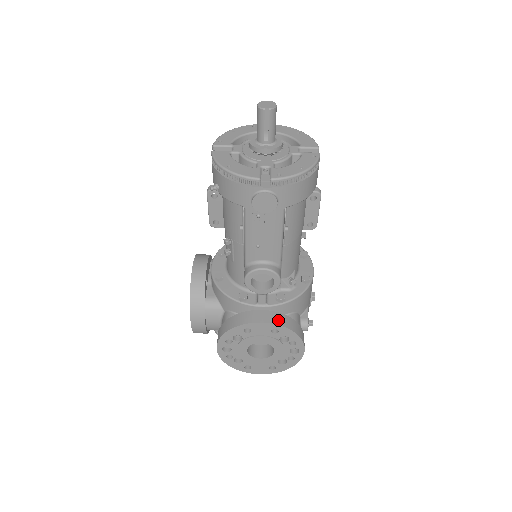
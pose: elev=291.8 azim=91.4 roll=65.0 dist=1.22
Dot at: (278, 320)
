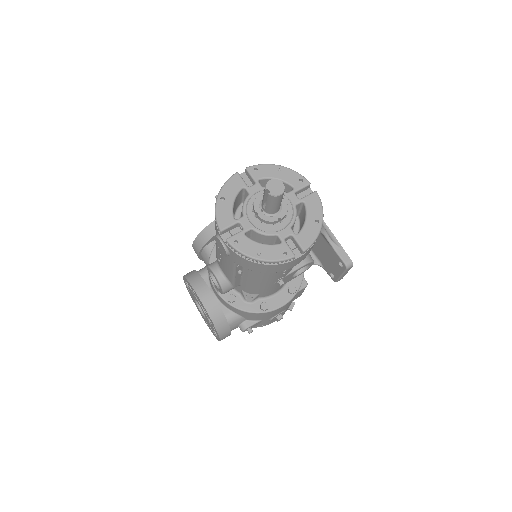
Dot at: (211, 309)
